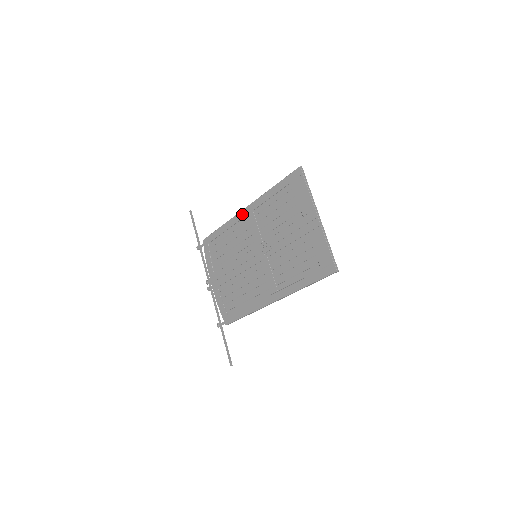
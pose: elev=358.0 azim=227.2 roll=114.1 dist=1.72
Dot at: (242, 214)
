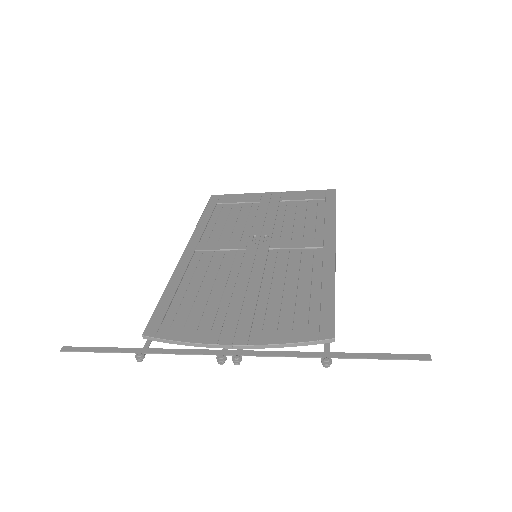
Dot at: (186, 255)
